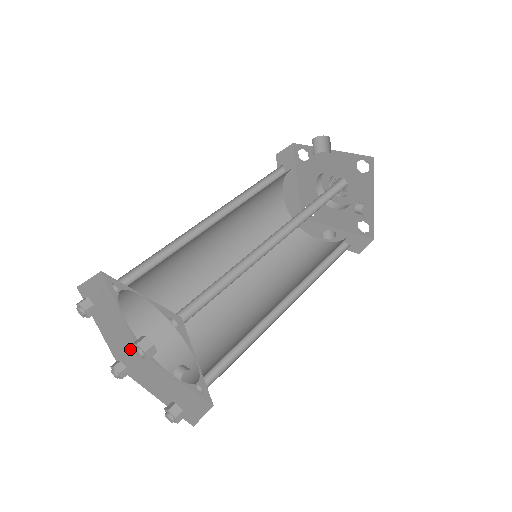
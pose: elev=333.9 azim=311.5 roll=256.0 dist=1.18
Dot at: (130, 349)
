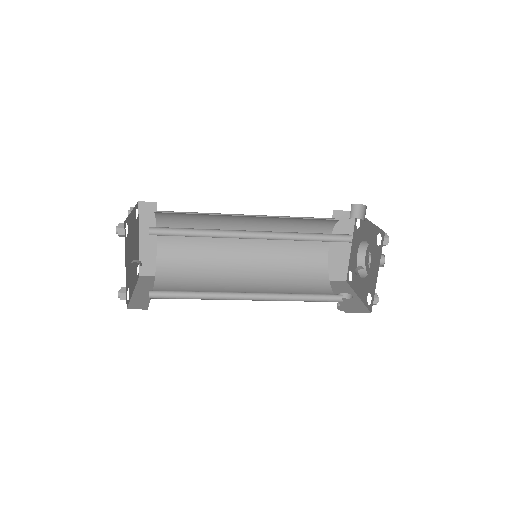
Dot at: (152, 268)
